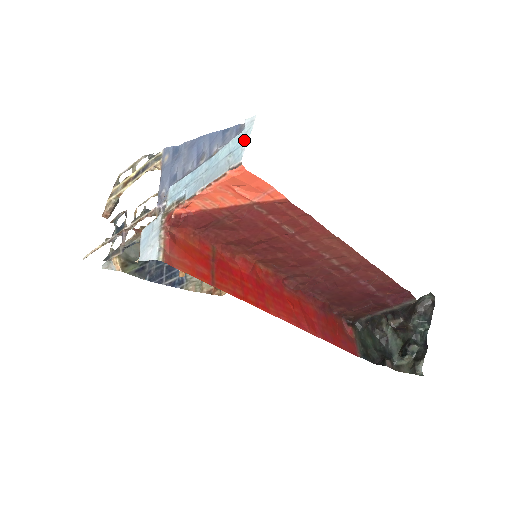
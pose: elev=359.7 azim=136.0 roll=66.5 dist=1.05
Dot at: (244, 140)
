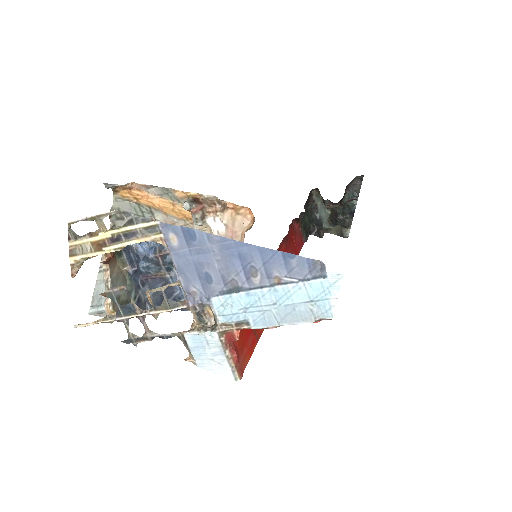
Dot at: (331, 295)
